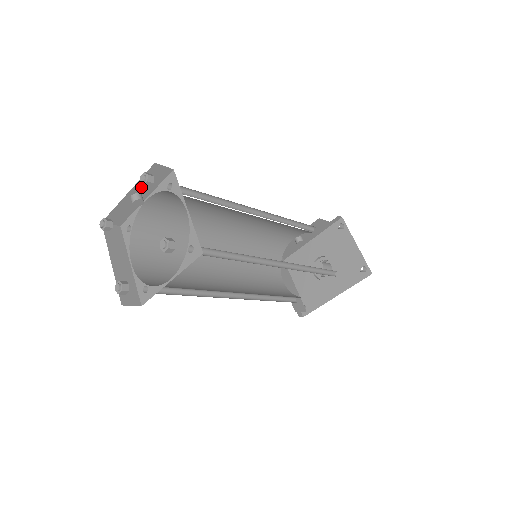
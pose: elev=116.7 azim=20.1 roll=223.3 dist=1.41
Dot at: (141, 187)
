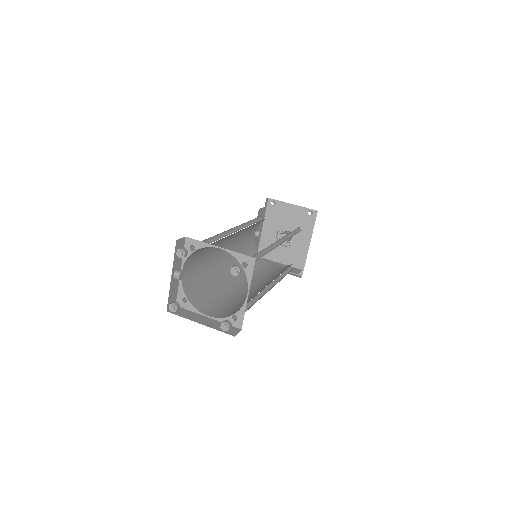
Dot at: (176, 265)
